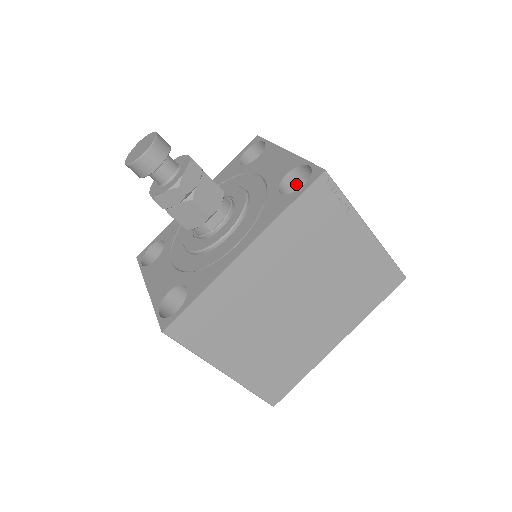
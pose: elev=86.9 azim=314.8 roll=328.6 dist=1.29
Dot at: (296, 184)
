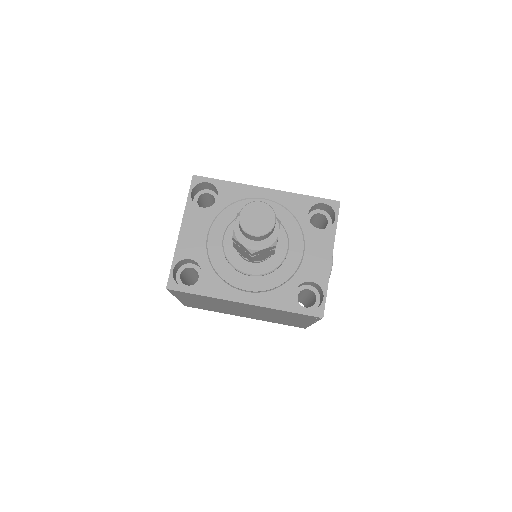
Dot at: (311, 284)
